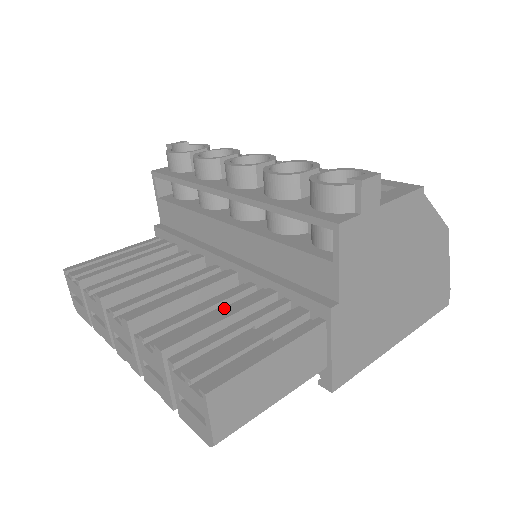
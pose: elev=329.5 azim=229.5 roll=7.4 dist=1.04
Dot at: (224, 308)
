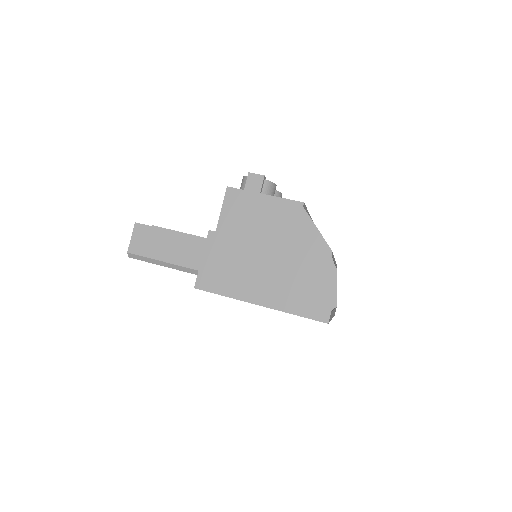
Dot at: occluded
